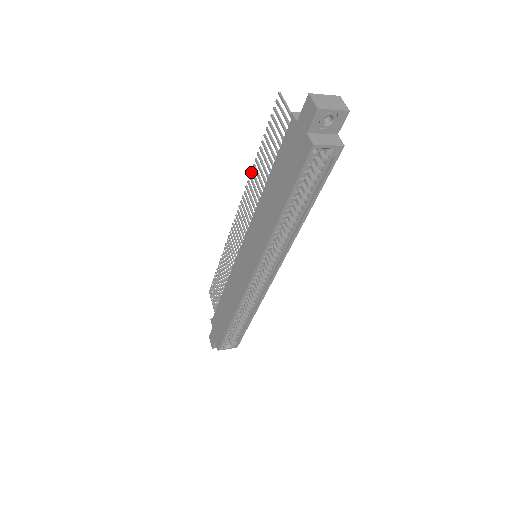
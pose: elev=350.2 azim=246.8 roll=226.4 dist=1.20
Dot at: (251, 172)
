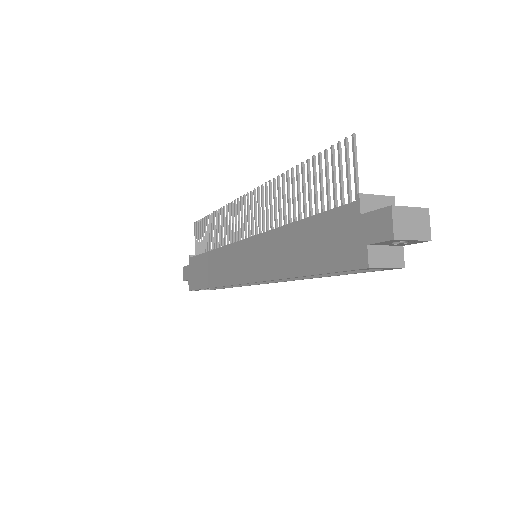
Dot at: (281, 176)
